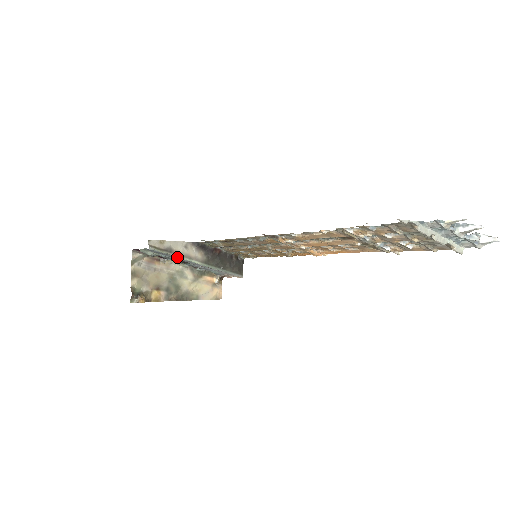
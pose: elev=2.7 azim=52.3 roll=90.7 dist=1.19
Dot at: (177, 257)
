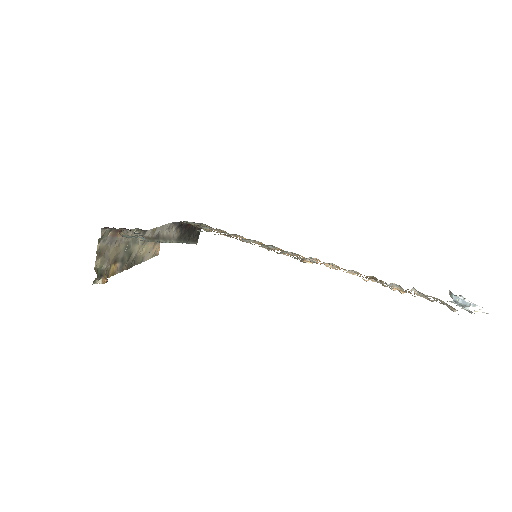
Dot at: (162, 242)
